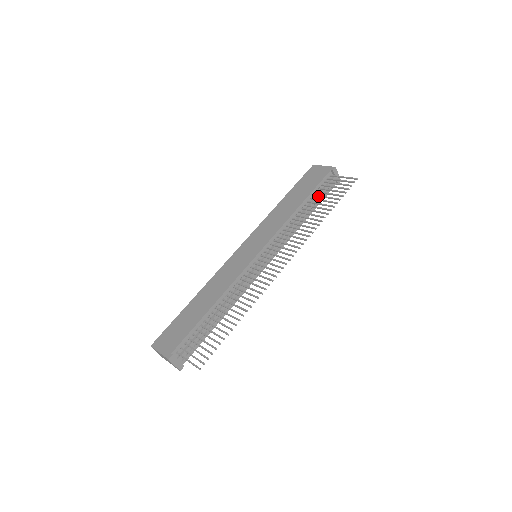
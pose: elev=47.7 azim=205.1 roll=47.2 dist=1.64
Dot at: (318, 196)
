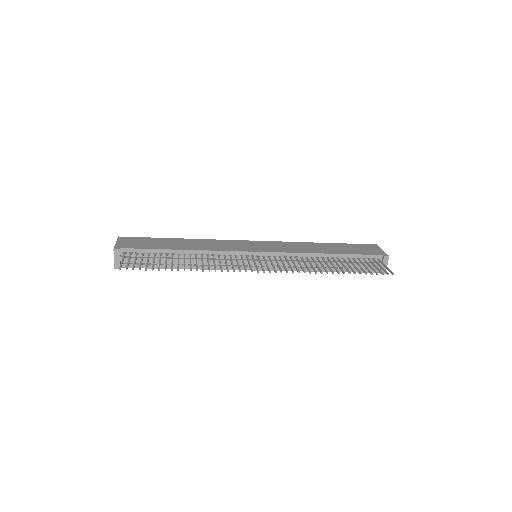
Dot at: (350, 261)
